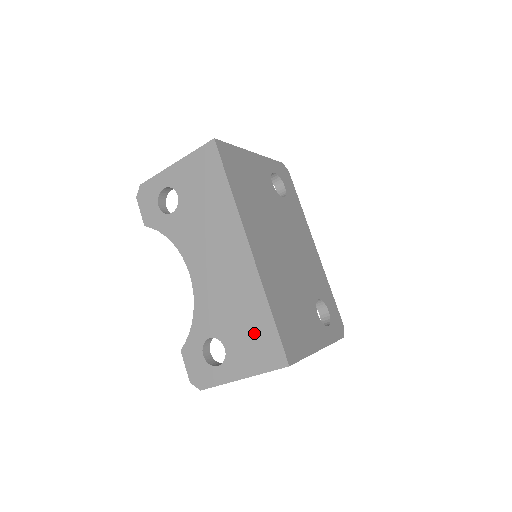
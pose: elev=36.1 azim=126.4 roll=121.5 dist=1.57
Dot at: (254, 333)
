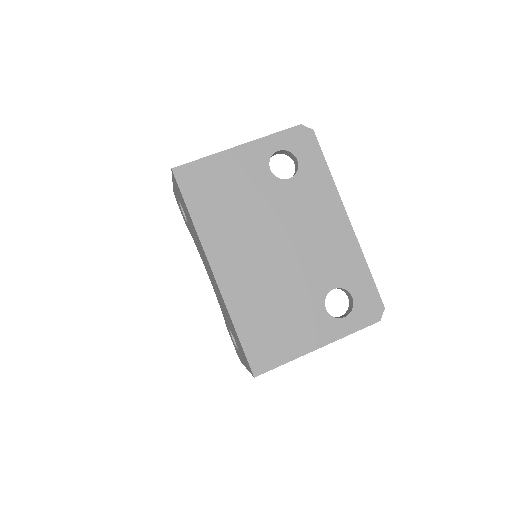
Dot at: (237, 340)
